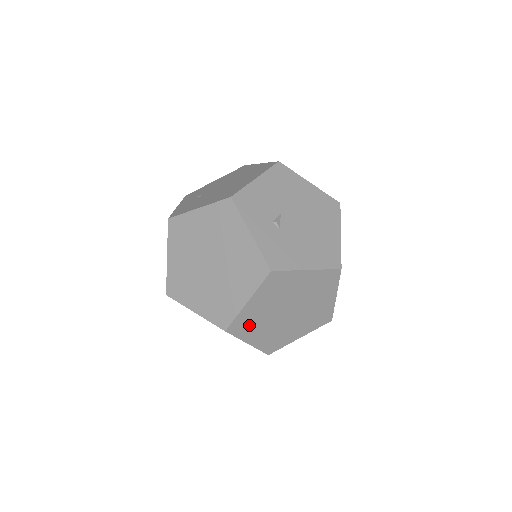
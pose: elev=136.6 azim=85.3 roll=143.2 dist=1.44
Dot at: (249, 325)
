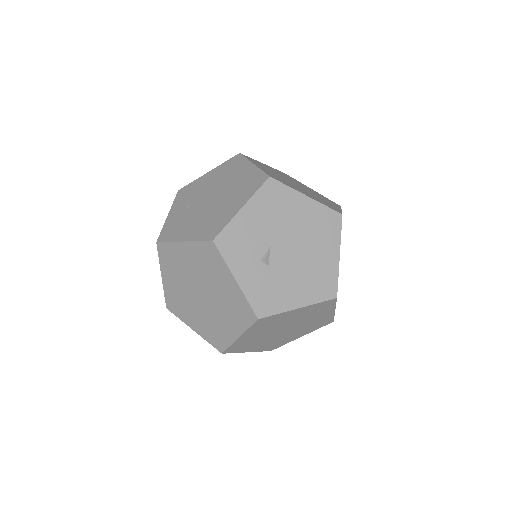
Dot at: (245, 345)
